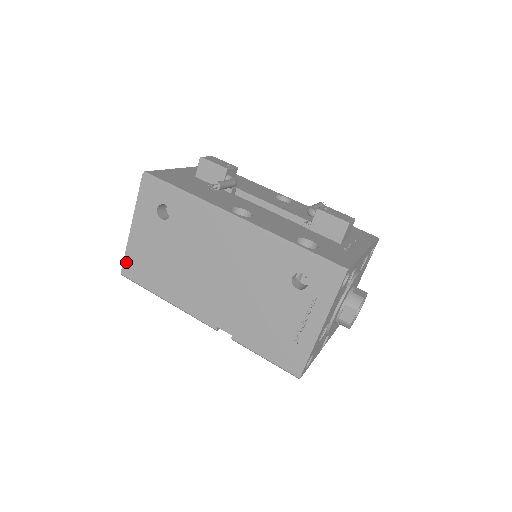
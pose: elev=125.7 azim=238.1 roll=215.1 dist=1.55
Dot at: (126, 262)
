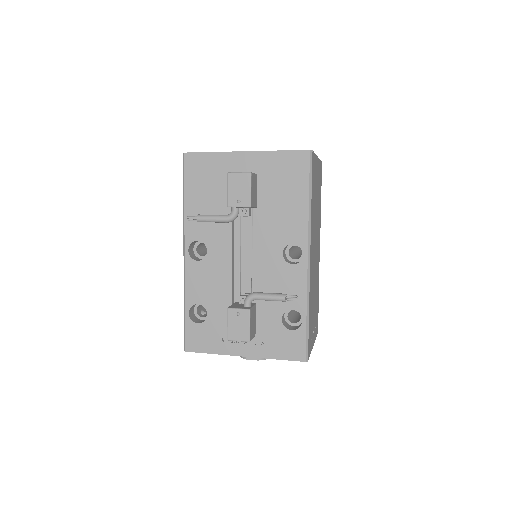
Dot at: occluded
